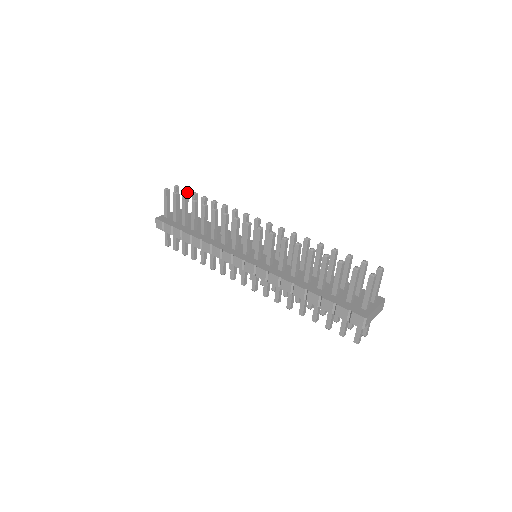
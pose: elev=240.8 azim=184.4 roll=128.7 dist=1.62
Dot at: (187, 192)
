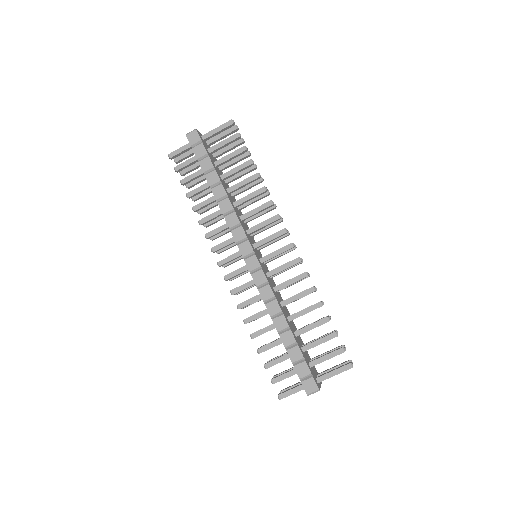
Dot at: (242, 143)
